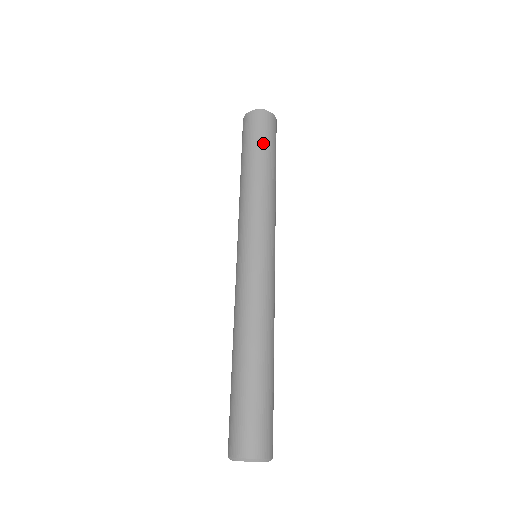
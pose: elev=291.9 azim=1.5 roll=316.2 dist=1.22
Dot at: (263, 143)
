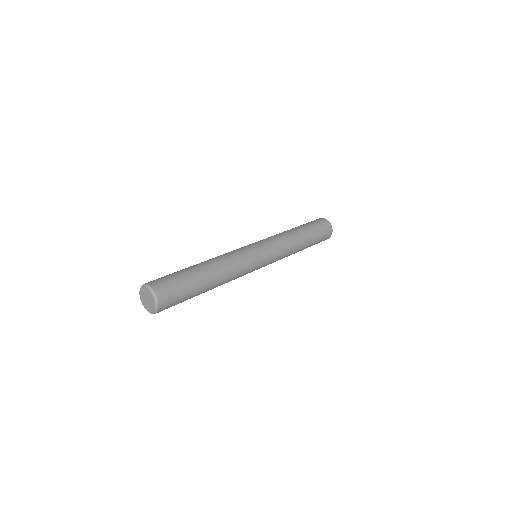
Dot at: (308, 224)
